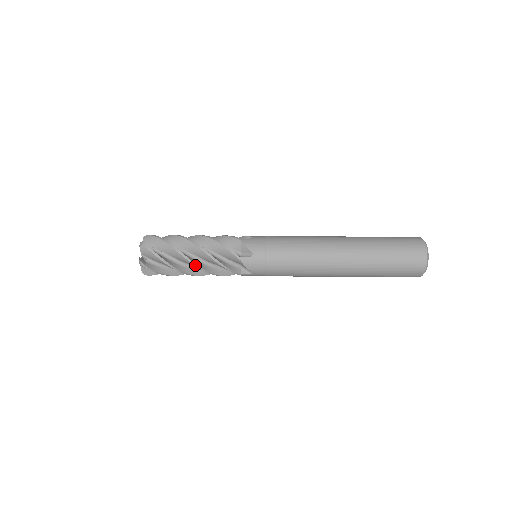
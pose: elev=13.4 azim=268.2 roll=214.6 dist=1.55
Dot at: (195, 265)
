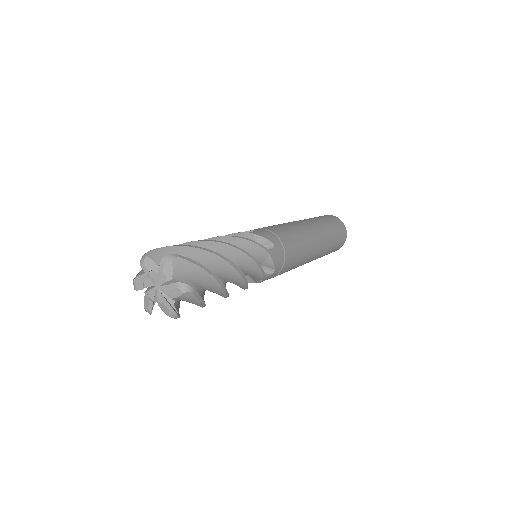
Dot at: (239, 272)
